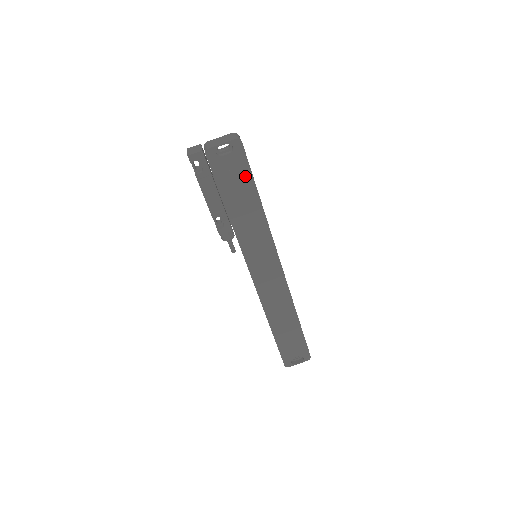
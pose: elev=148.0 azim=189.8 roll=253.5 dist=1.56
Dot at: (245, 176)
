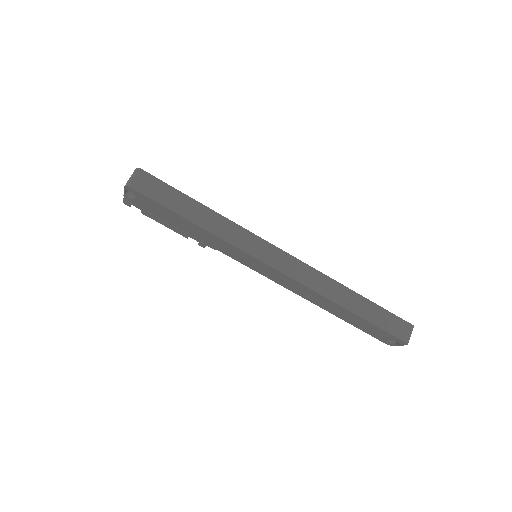
Dot at: (163, 209)
